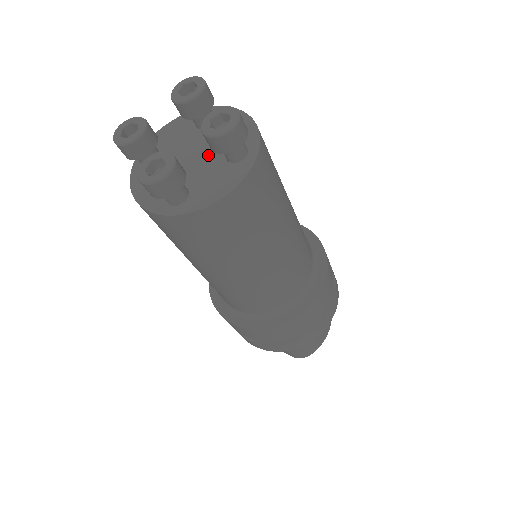
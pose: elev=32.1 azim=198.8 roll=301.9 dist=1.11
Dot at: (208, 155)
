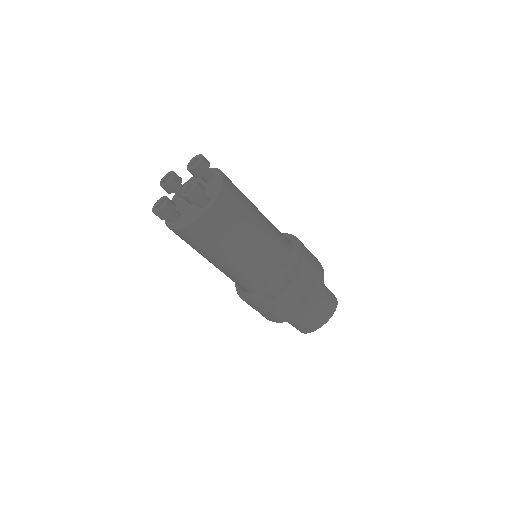
Dot at: occluded
